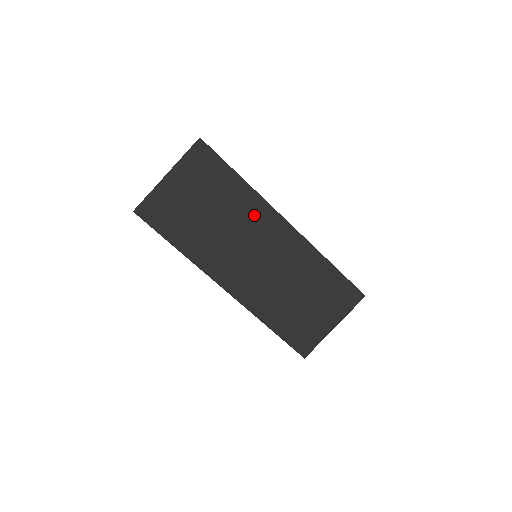
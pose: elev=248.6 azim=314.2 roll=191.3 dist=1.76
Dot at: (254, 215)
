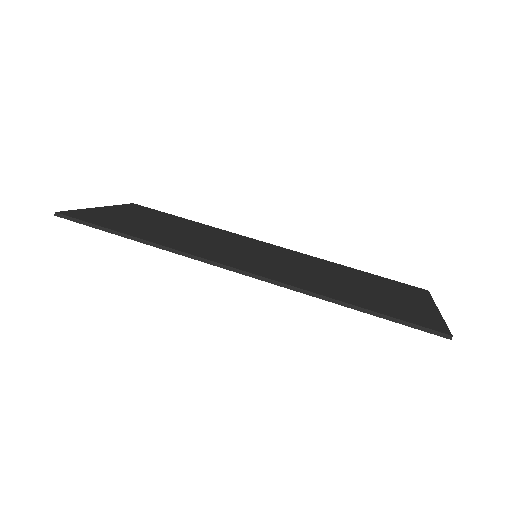
Dot at: (227, 236)
